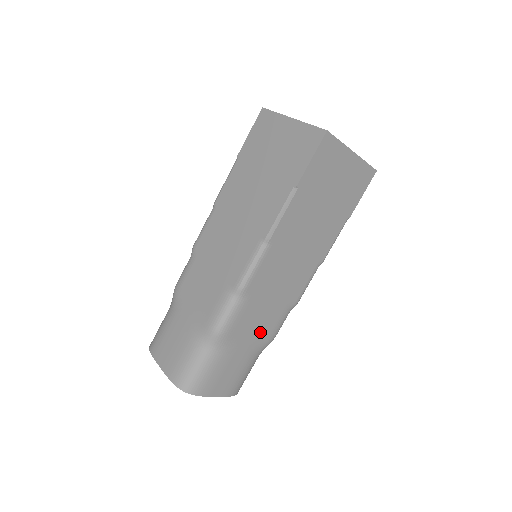
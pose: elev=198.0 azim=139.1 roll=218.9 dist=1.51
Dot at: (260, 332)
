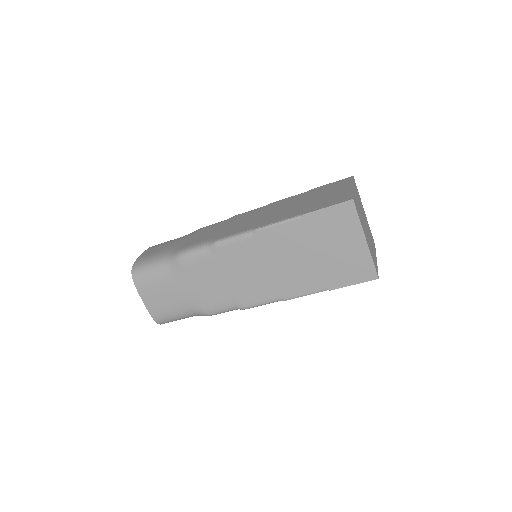
Dot at: occluded
